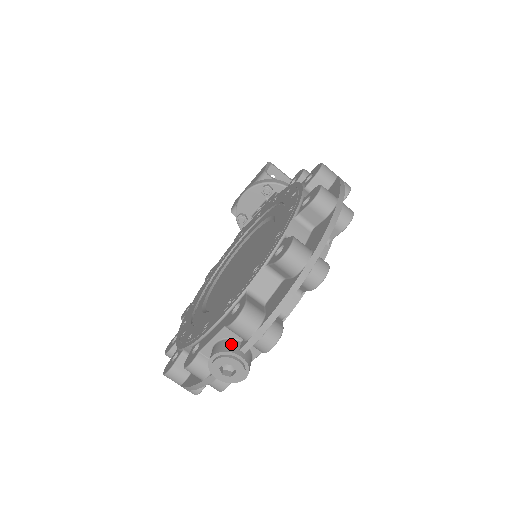
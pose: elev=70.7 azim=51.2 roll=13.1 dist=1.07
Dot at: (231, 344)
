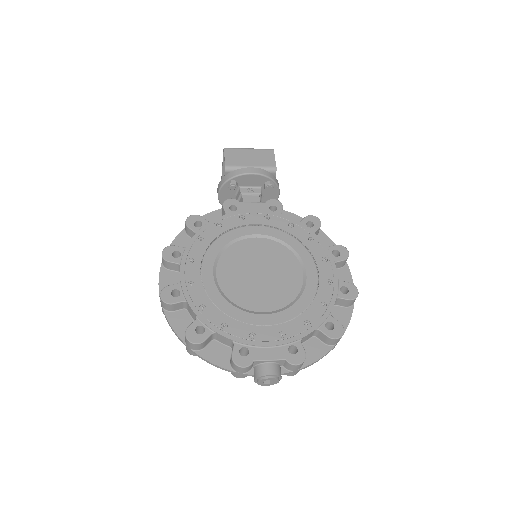
Dot at: (280, 369)
